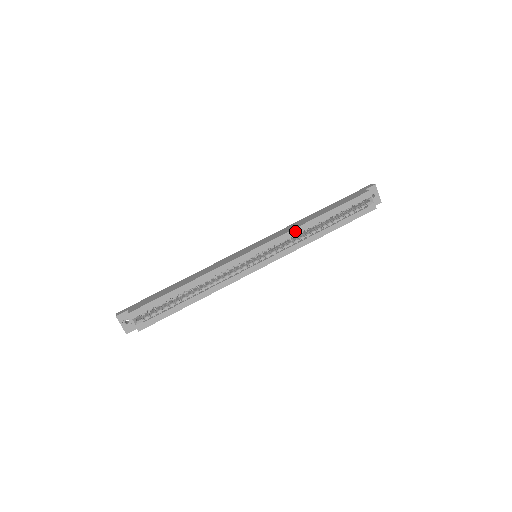
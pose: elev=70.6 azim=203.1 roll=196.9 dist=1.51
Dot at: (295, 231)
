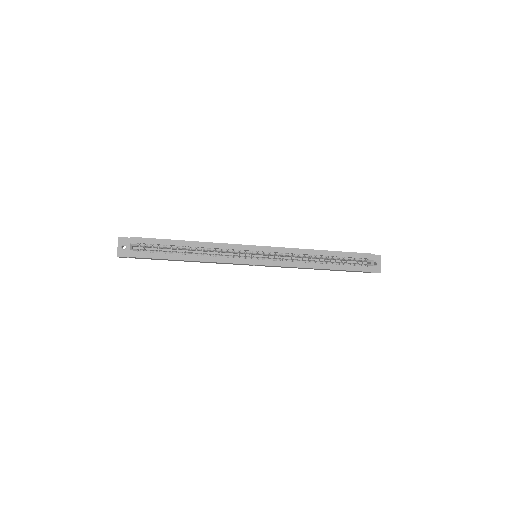
Dot at: (298, 251)
